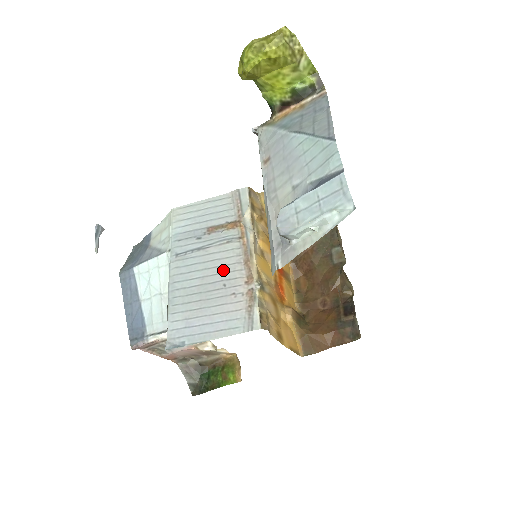
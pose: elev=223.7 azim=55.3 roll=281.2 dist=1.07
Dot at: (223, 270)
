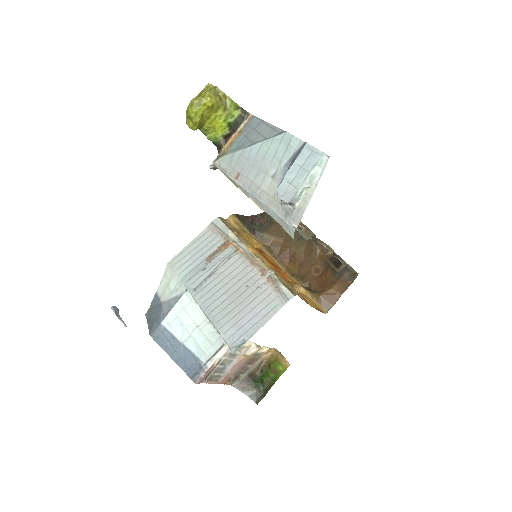
Dot at: (239, 278)
